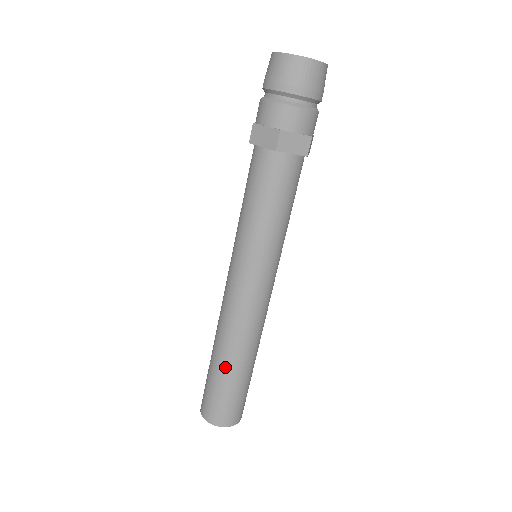
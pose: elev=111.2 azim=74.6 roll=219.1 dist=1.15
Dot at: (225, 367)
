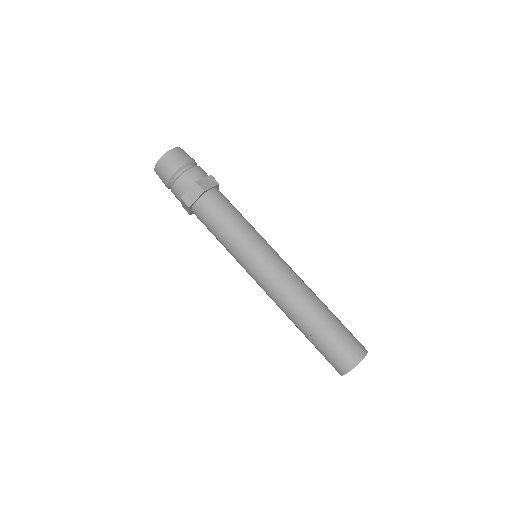
Dot at: (317, 321)
